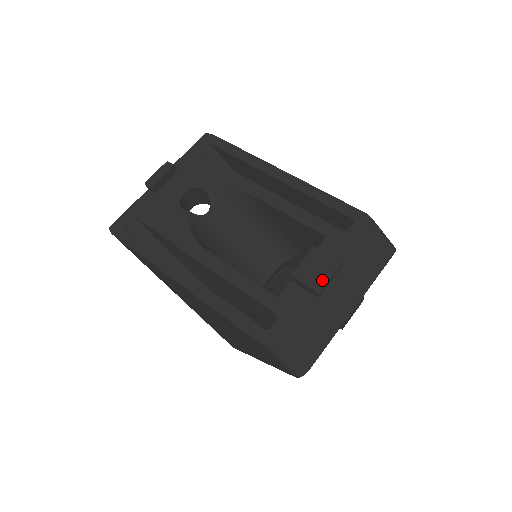
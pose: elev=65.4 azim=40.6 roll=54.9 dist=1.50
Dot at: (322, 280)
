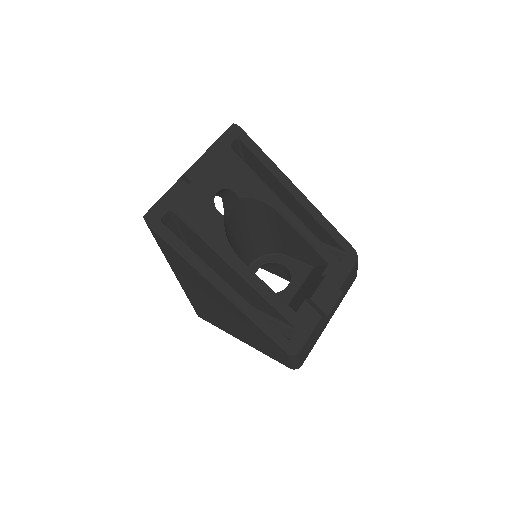
Dot at: (331, 306)
